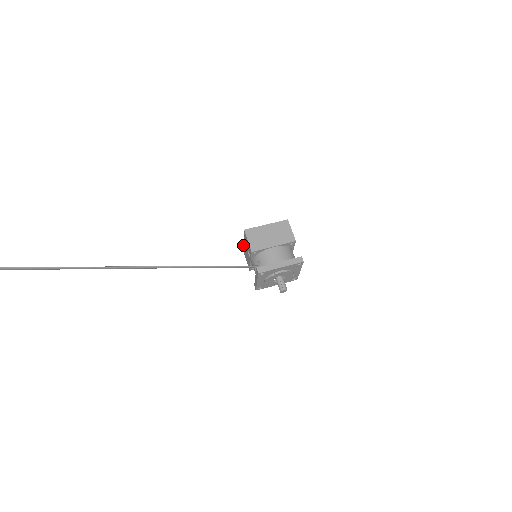
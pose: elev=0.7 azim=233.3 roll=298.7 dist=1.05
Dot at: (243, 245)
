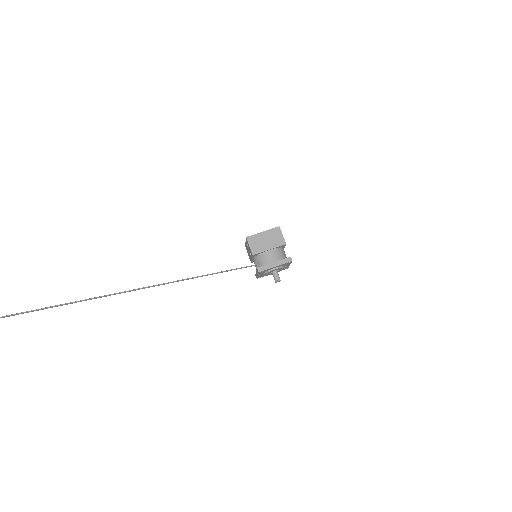
Dot at: (245, 244)
